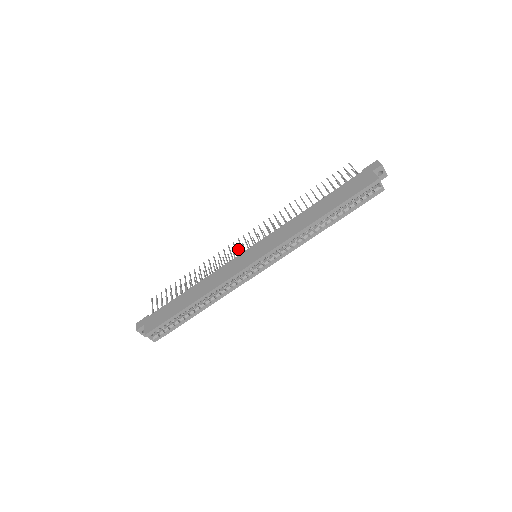
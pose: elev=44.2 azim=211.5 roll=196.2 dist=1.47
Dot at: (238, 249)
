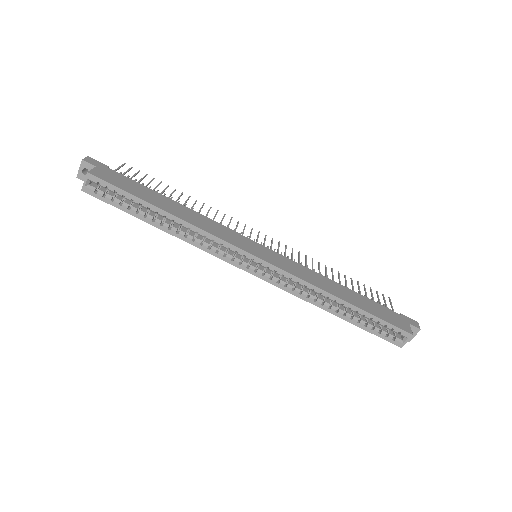
Dot at: occluded
